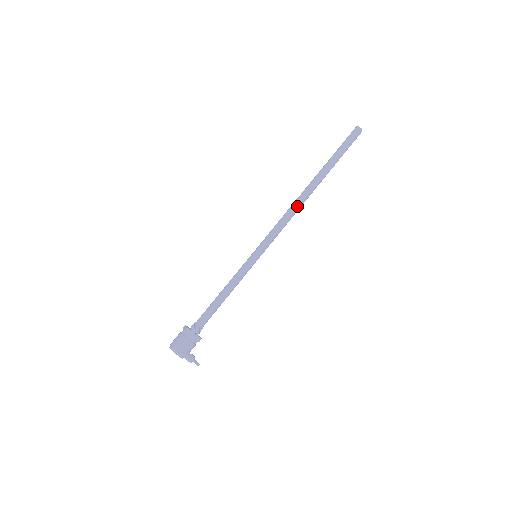
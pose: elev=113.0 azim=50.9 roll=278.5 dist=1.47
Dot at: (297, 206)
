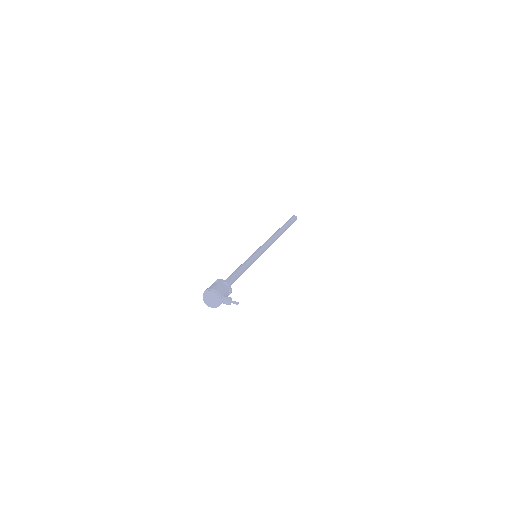
Dot at: (274, 237)
